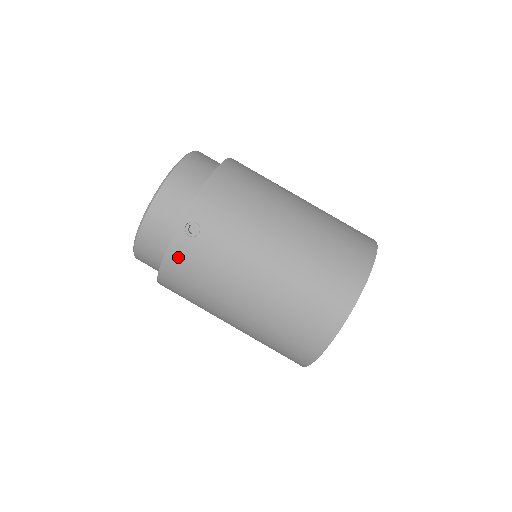
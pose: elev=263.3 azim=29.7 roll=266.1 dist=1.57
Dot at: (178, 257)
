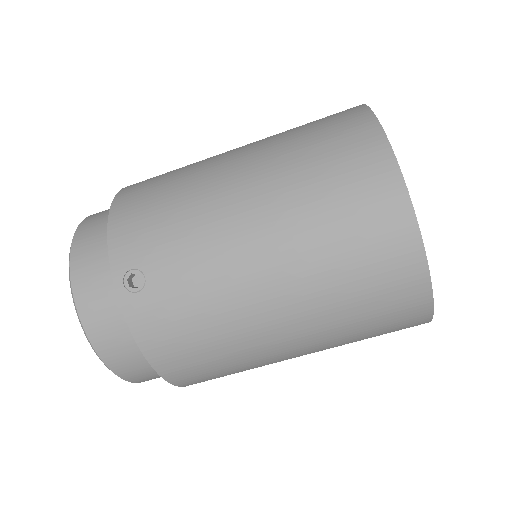
Dot at: (151, 329)
